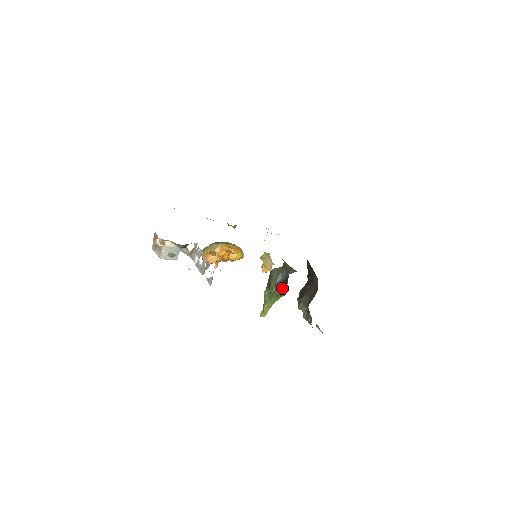
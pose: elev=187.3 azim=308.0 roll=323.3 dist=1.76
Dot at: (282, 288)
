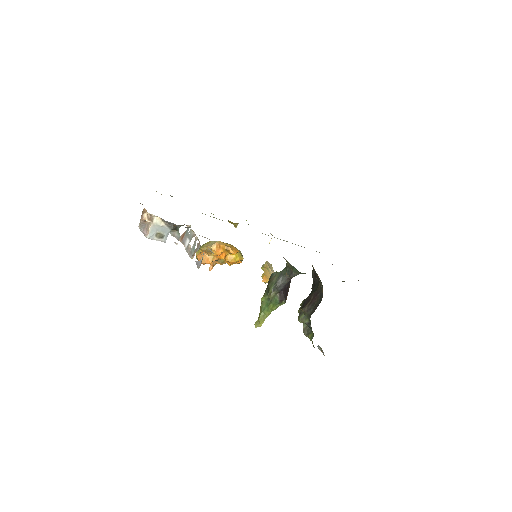
Dot at: (282, 294)
